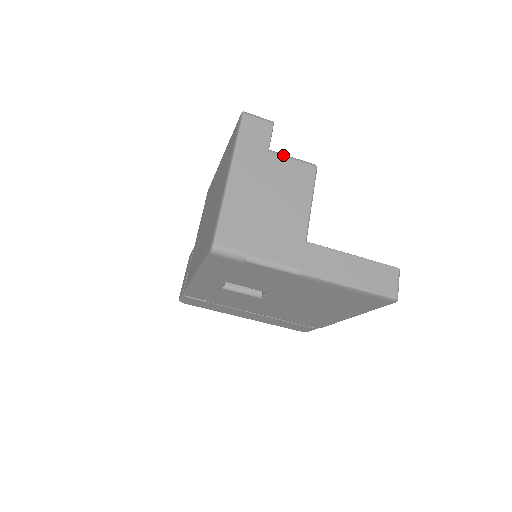
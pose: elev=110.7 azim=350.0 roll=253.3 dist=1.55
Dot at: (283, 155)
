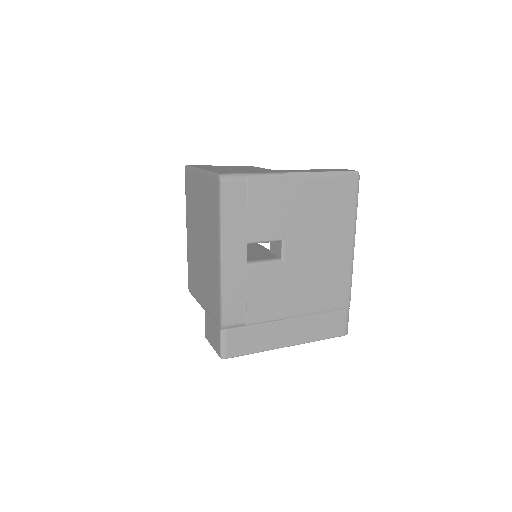
Dot at: occluded
